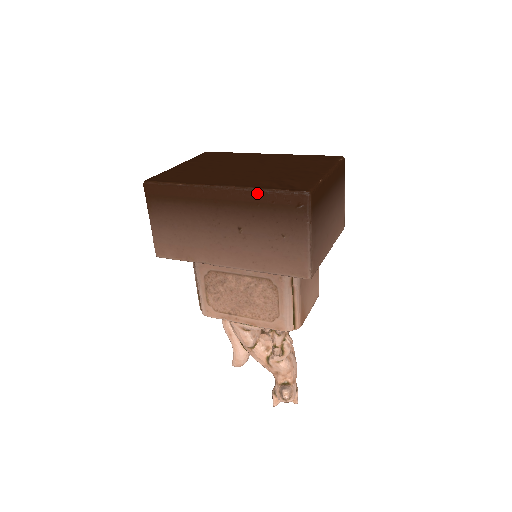
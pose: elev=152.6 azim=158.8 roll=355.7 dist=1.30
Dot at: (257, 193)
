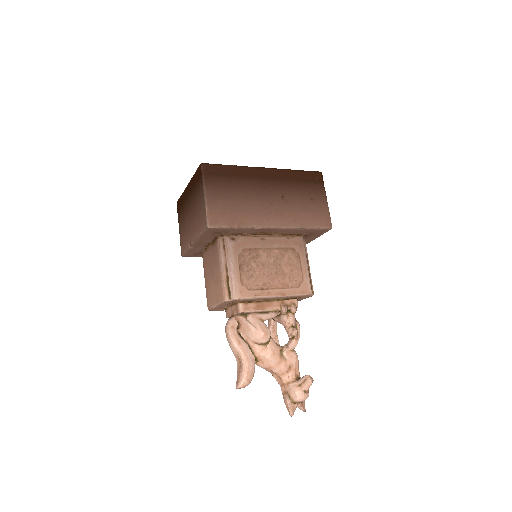
Dot at: (291, 172)
